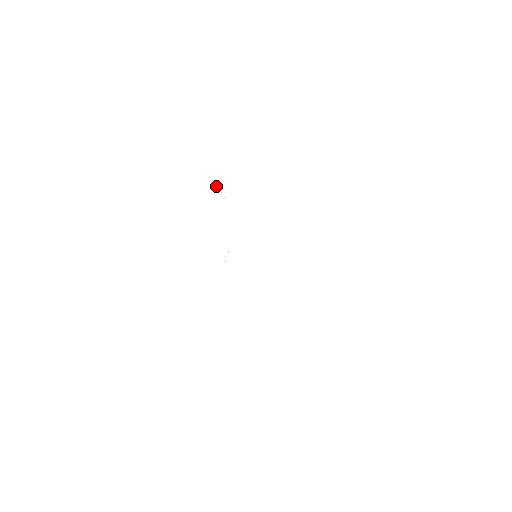
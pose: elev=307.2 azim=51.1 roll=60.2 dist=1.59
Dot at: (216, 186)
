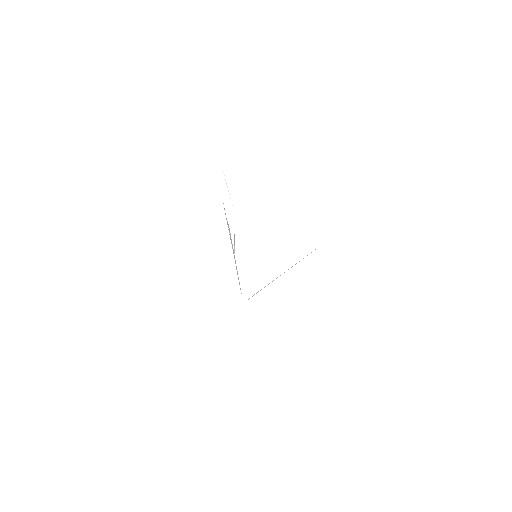
Dot at: (226, 183)
